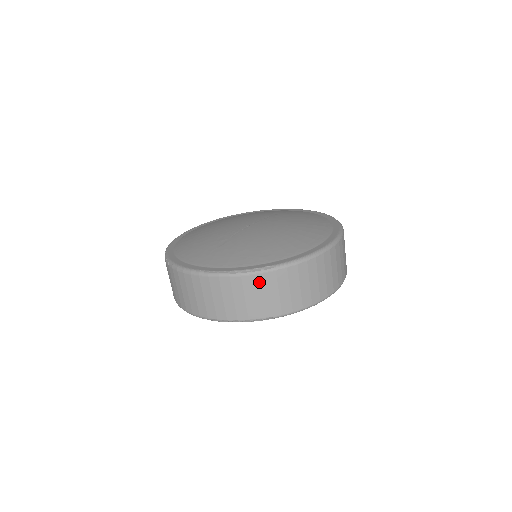
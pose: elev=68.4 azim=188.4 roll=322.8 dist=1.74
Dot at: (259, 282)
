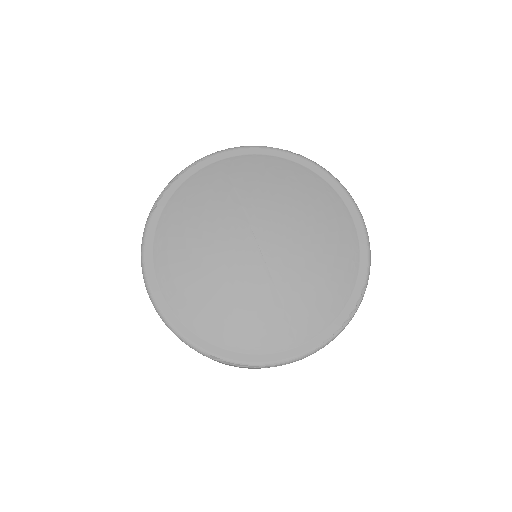
Dot at: occluded
